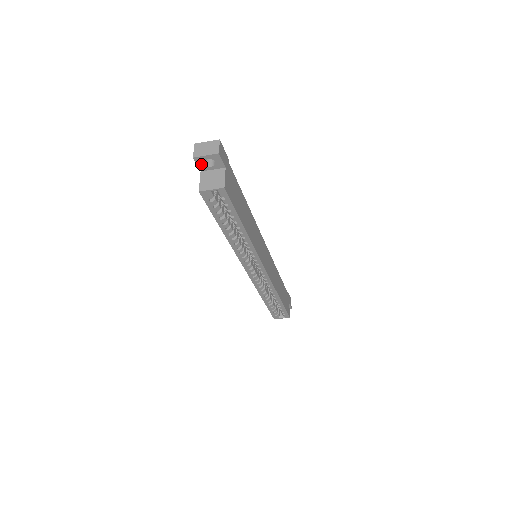
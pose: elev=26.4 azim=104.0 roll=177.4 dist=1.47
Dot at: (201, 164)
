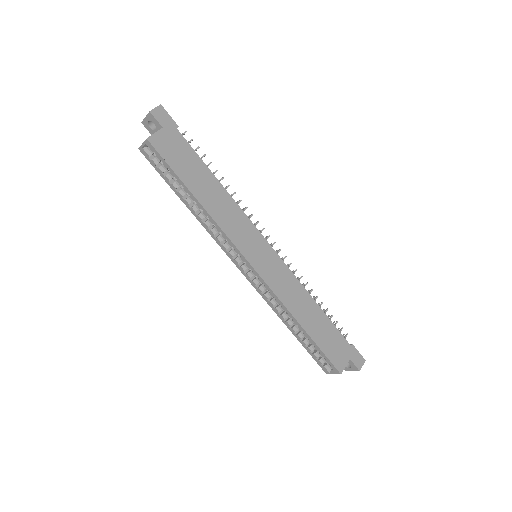
Dot at: (149, 129)
